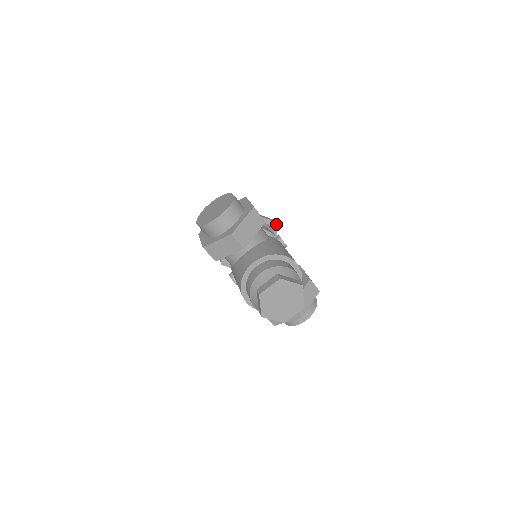
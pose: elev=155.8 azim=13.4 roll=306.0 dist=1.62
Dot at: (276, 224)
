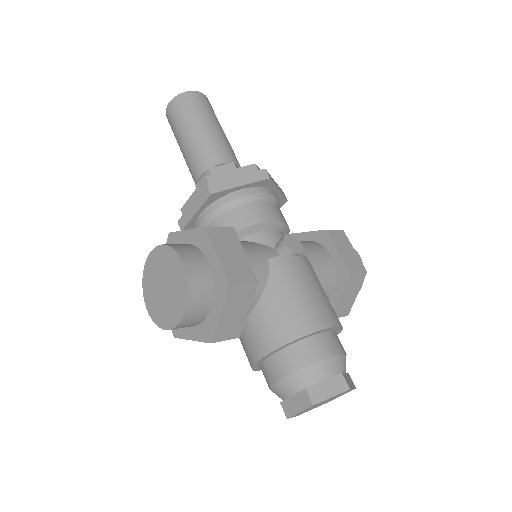
Dot at: (270, 179)
